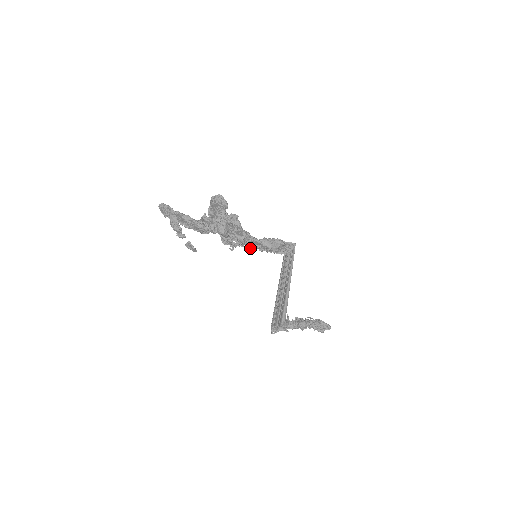
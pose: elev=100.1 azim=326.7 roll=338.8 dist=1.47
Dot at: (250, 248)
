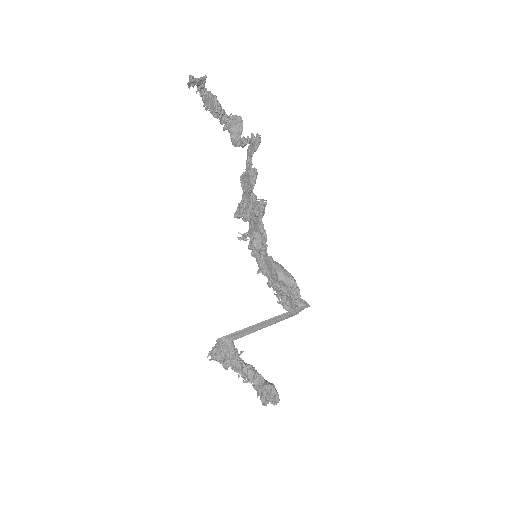
Dot at: (259, 269)
